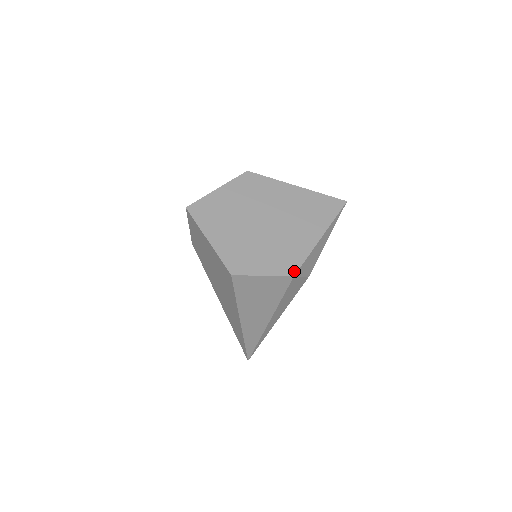
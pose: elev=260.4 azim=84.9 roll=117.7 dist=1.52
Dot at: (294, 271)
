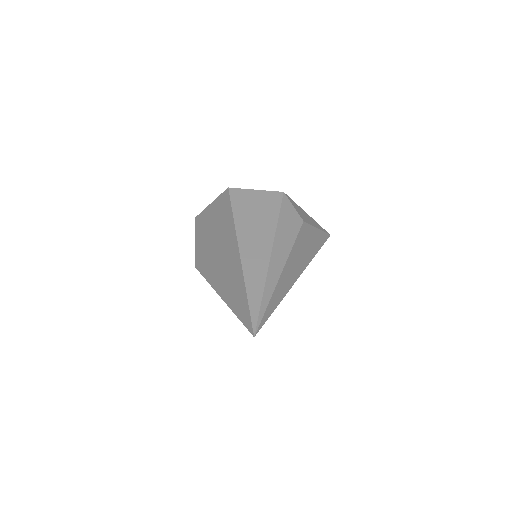
Dot at: occluded
